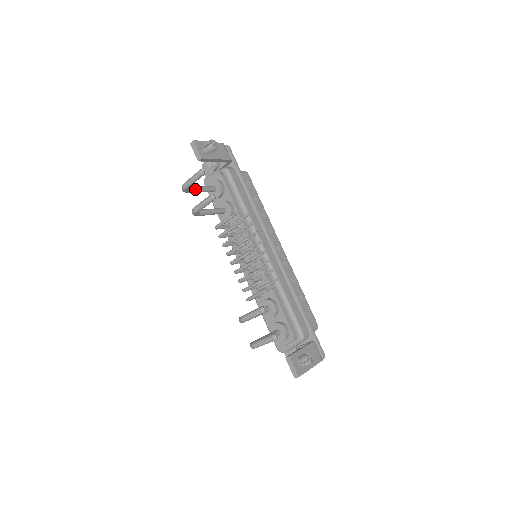
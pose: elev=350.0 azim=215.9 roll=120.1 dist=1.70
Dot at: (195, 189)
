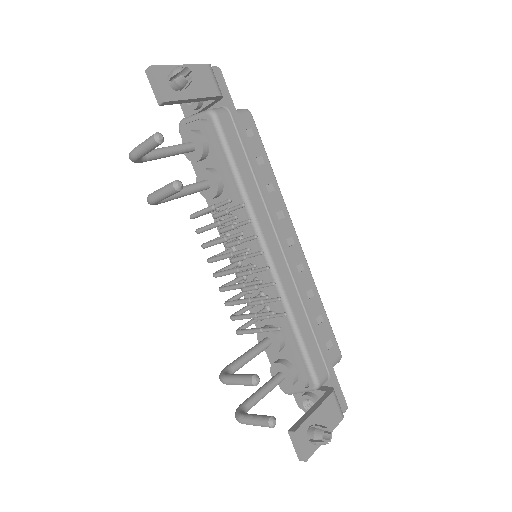
Dot at: (155, 155)
